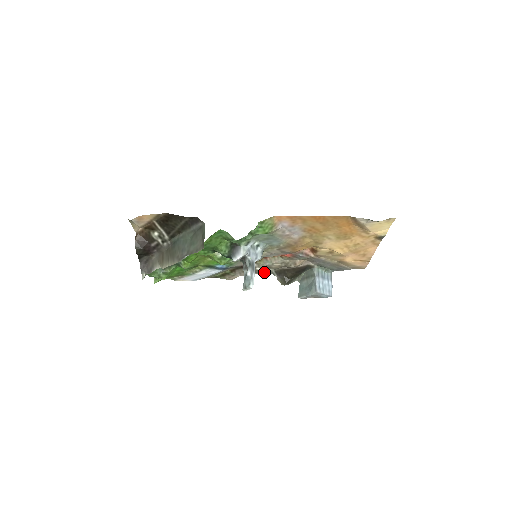
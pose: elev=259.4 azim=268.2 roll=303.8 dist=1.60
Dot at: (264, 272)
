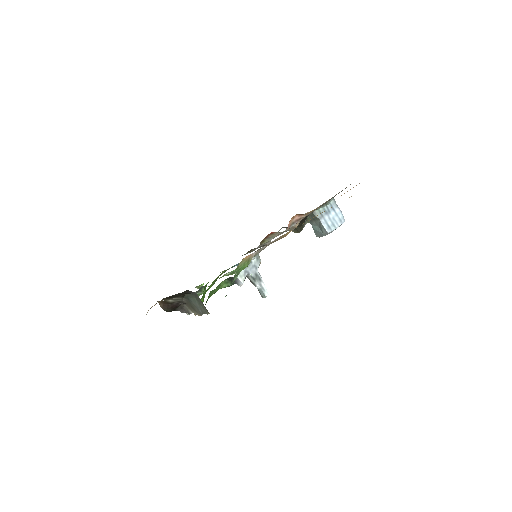
Dot at: occluded
